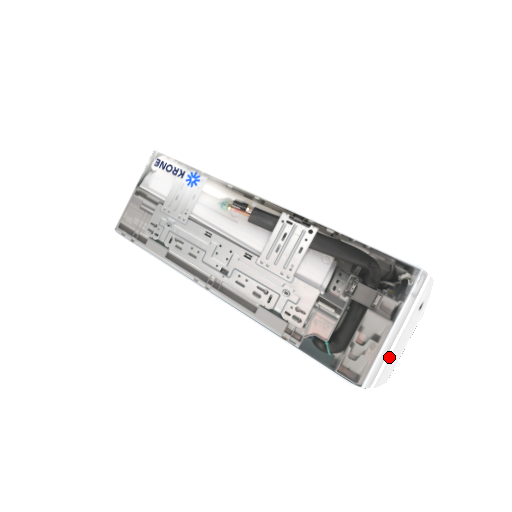
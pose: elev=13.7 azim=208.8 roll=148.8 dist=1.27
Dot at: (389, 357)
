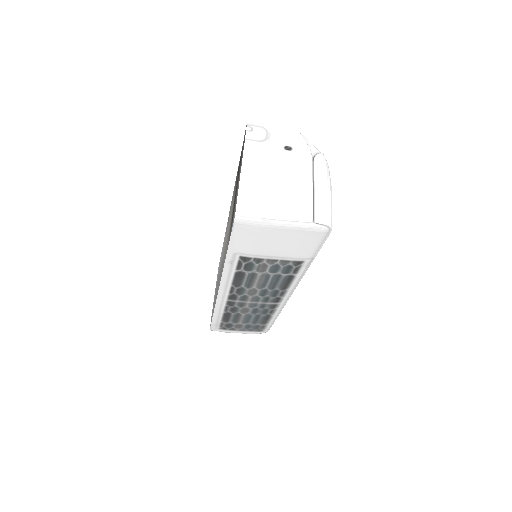
Dot at: (267, 189)
